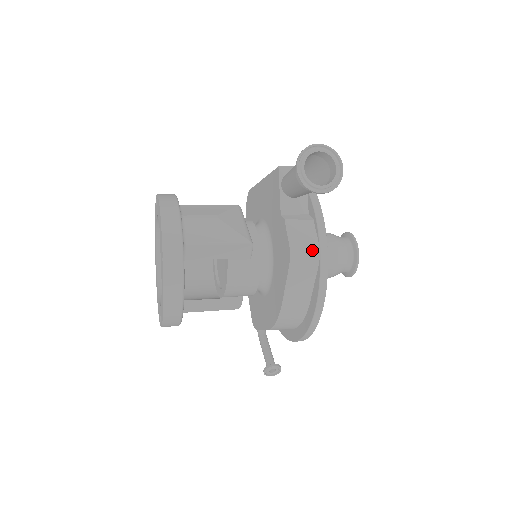
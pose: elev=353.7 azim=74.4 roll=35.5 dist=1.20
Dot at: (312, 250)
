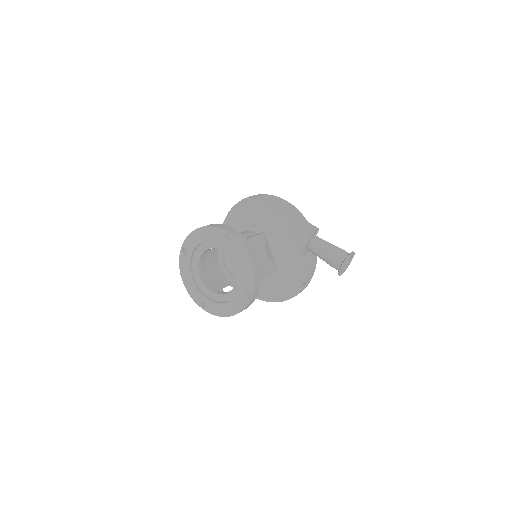
Dot at: (308, 280)
